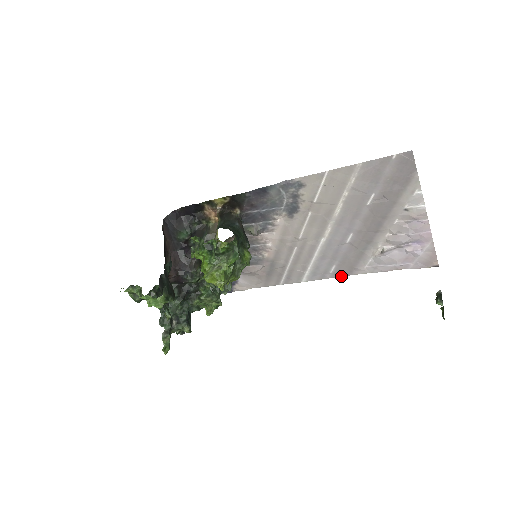
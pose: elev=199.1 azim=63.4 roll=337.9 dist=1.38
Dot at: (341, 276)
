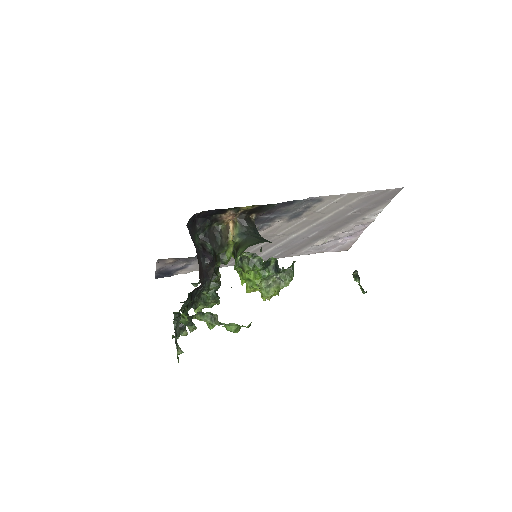
Dot at: occluded
